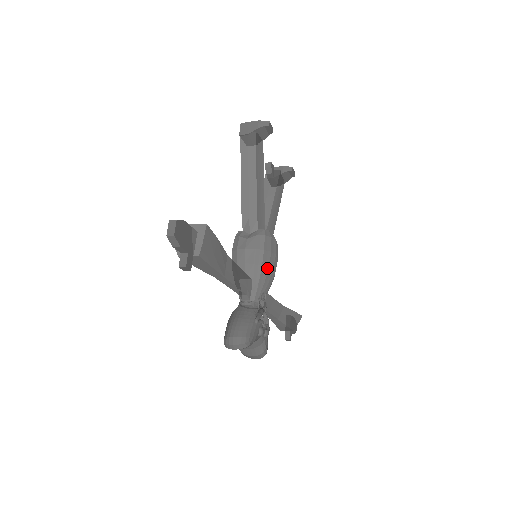
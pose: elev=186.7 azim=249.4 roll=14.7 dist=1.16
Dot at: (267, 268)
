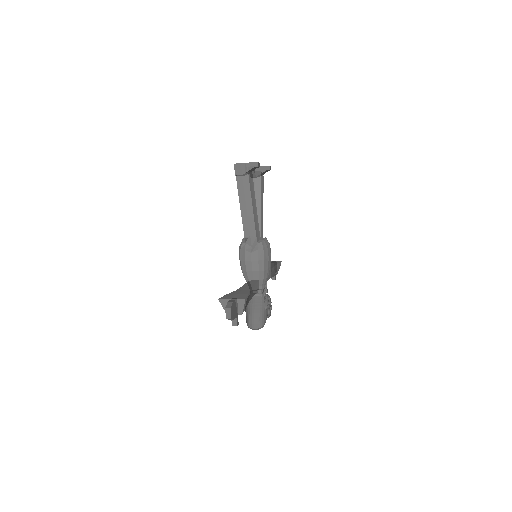
Dot at: (267, 269)
